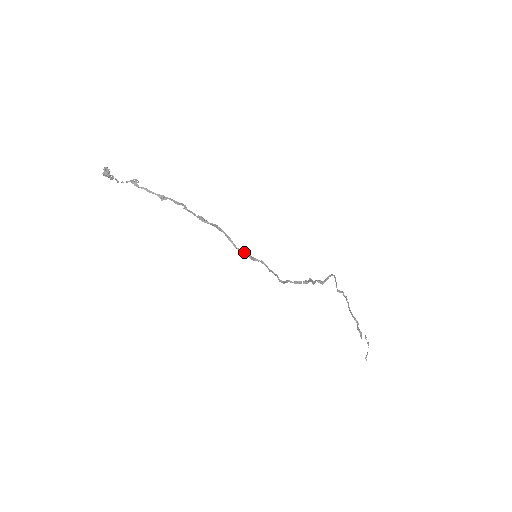
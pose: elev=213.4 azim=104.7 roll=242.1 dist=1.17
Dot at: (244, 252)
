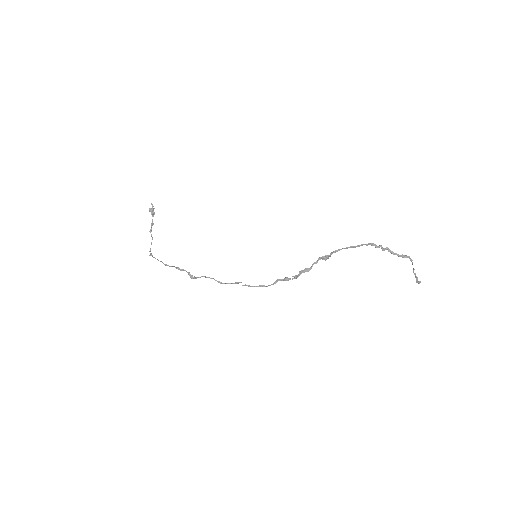
Dot at: occluded
